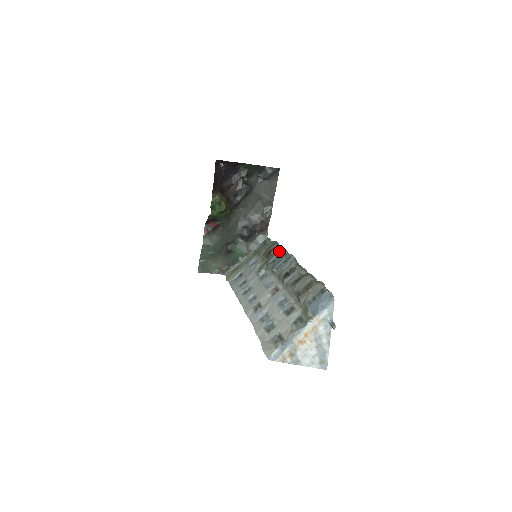
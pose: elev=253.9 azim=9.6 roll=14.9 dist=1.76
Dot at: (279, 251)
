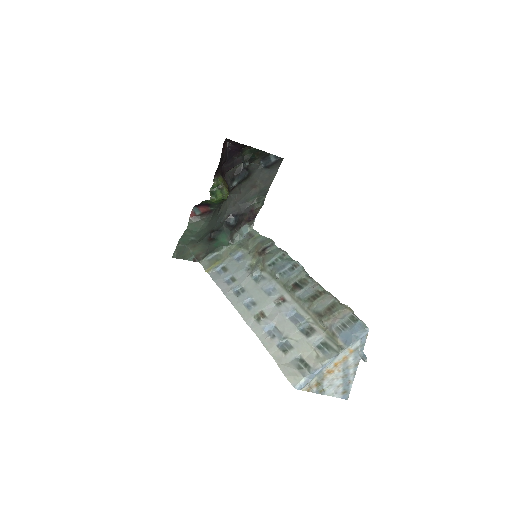
Dot at: (279, 253)
